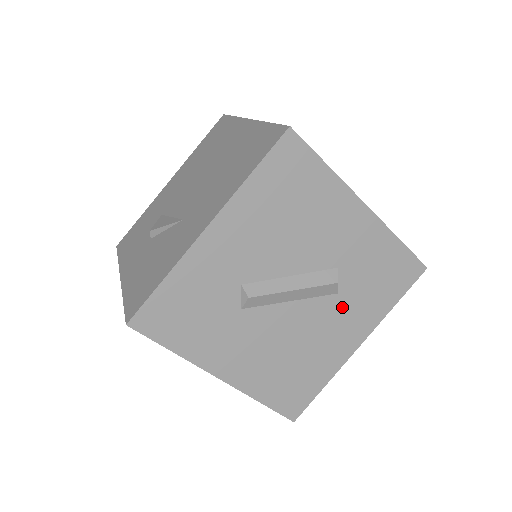
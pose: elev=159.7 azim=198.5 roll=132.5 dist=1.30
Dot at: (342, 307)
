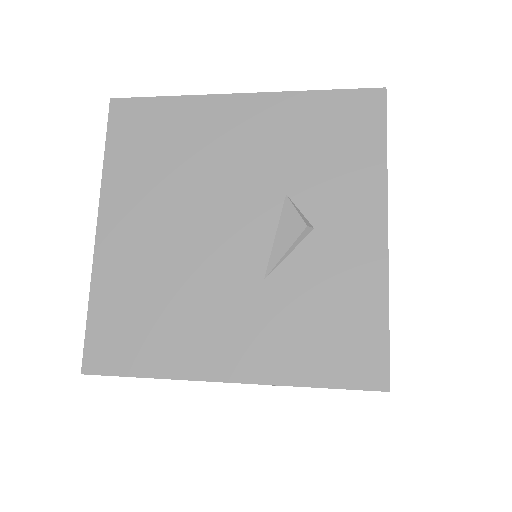
Dot at: occluded
